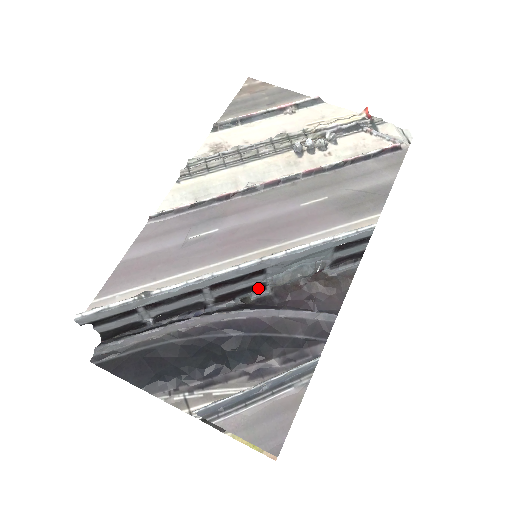
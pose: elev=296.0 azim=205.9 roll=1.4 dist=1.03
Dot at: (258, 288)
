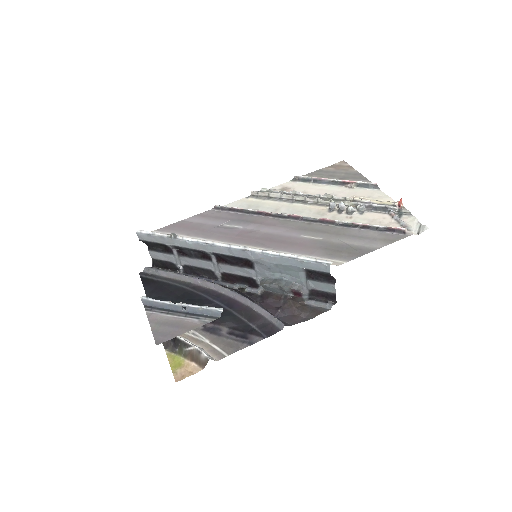
Dot at: (252, 284)
